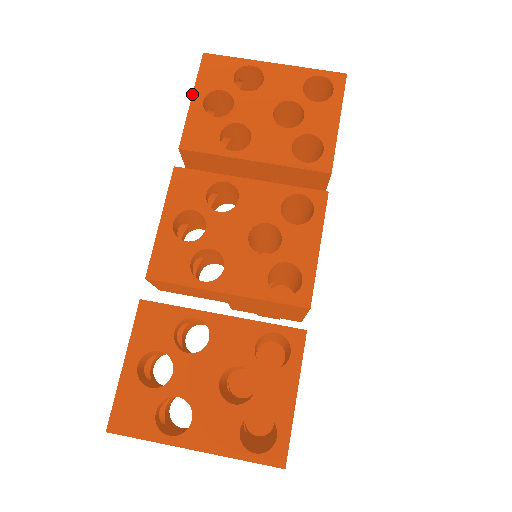
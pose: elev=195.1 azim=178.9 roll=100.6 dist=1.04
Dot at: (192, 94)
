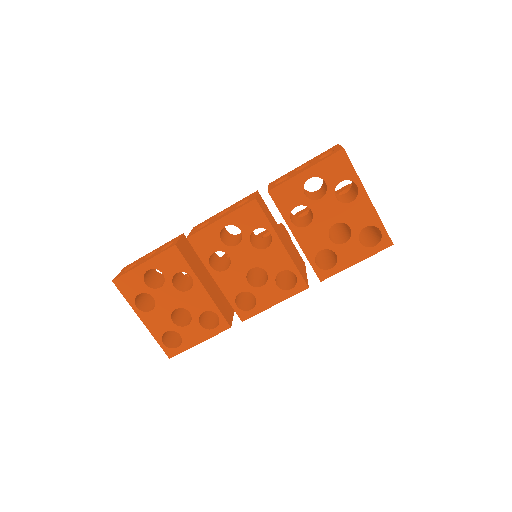
Dot at: (309, 168)
